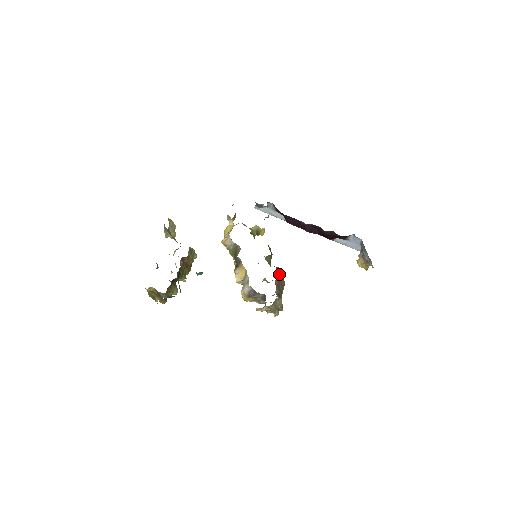
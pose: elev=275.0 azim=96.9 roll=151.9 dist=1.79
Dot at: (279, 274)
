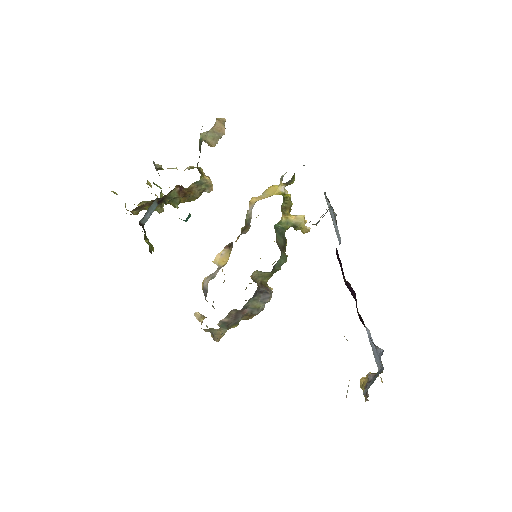
Dot at: (253, 302)
